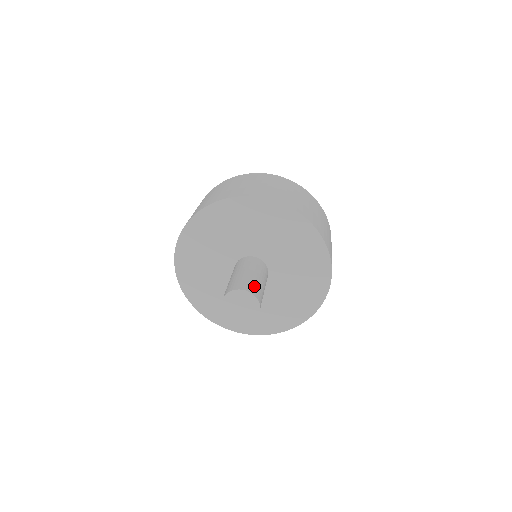
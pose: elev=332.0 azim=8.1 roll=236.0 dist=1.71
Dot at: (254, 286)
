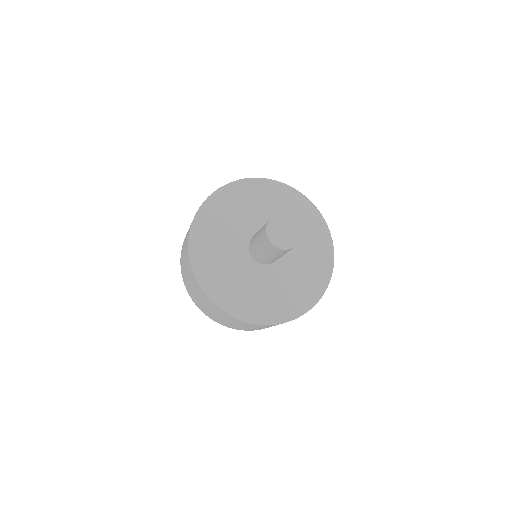
Dot at: occluded
